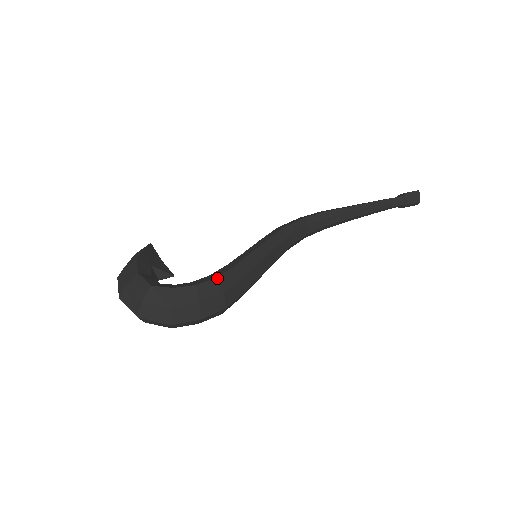
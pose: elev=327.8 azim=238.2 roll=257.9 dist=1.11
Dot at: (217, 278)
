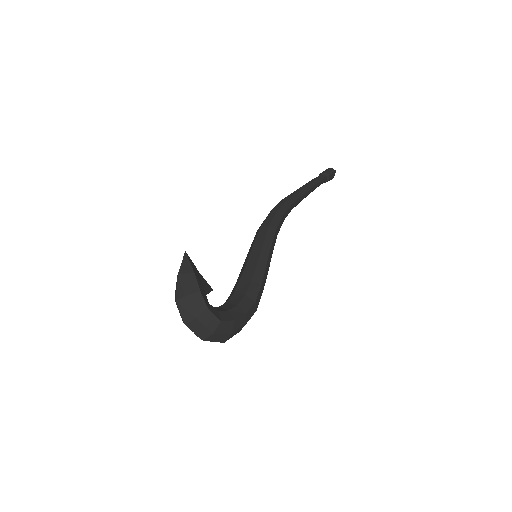
Dot at: (256, 302)
